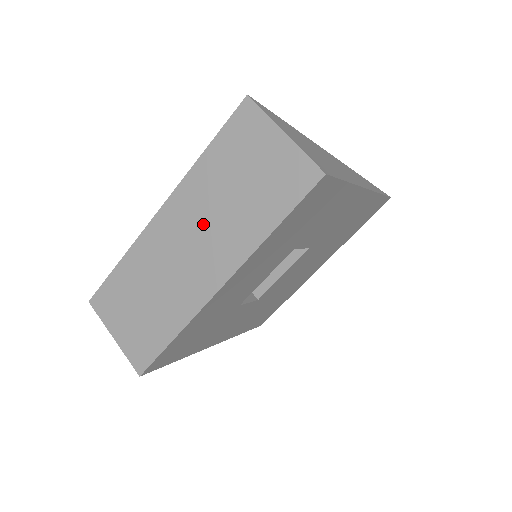
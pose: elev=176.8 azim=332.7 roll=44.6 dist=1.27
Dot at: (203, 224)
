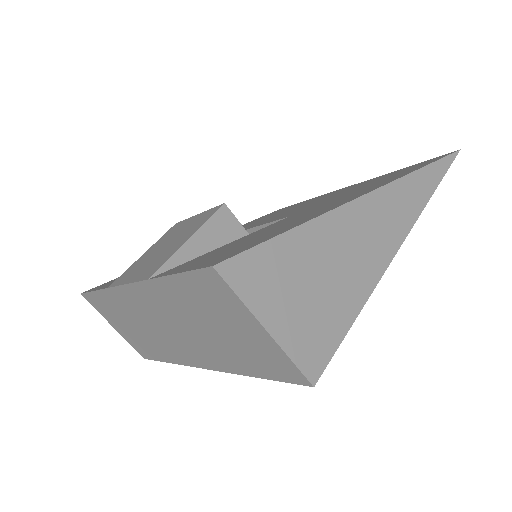
Dot at: (178, 325)
